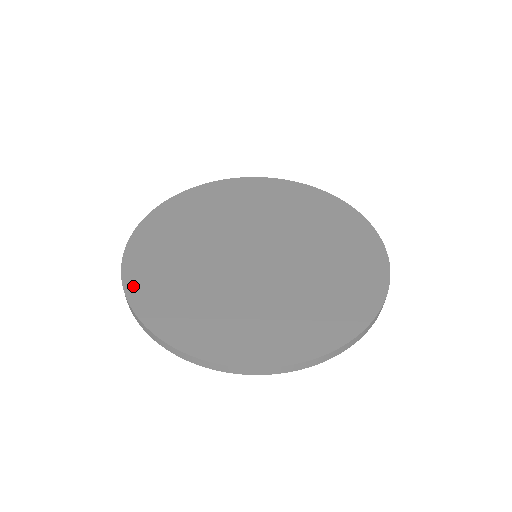
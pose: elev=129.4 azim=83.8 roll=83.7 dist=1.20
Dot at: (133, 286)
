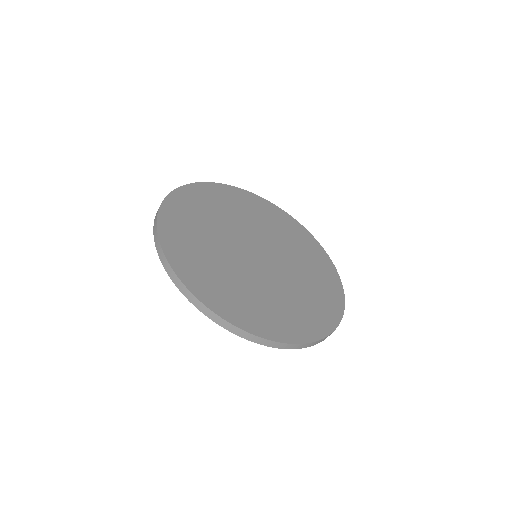
Dot at: (232, 317)
